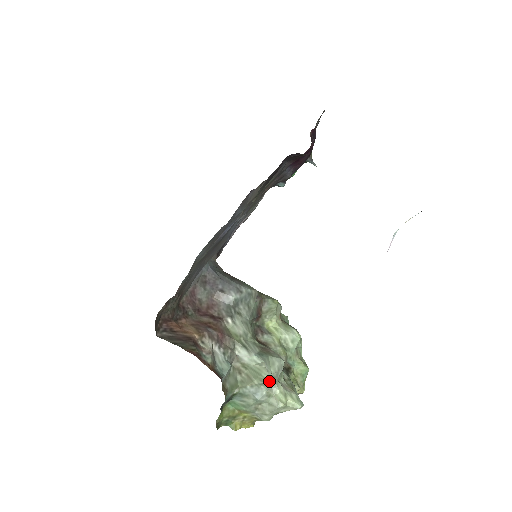
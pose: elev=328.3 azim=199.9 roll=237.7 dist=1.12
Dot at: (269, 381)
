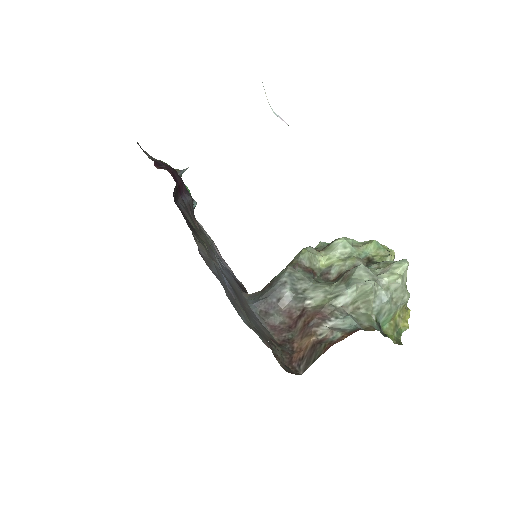
Dot at: (375, 285)
